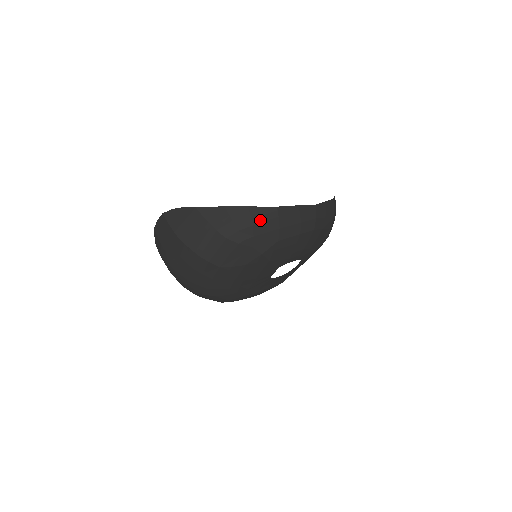
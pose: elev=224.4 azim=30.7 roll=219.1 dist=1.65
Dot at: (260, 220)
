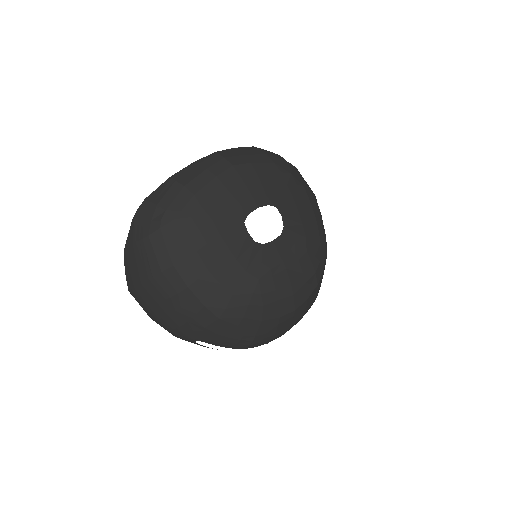
Dot at: (161, 197)
